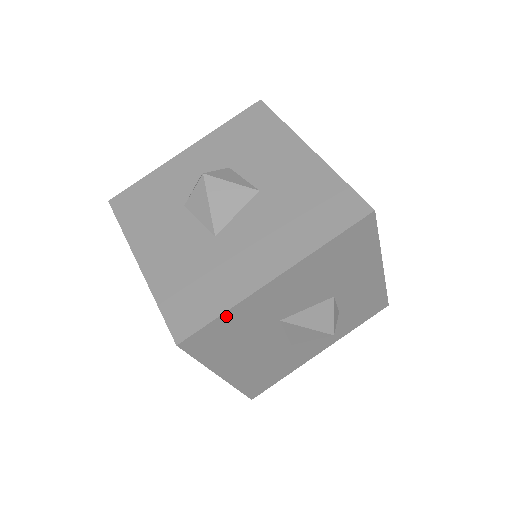
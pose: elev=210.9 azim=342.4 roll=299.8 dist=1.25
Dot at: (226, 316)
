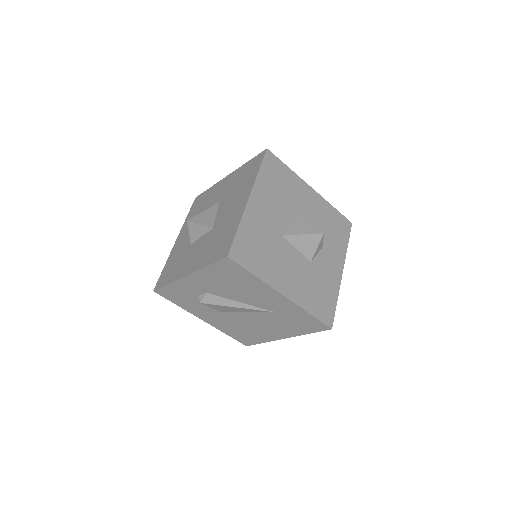
Dot at: (241, 230)
